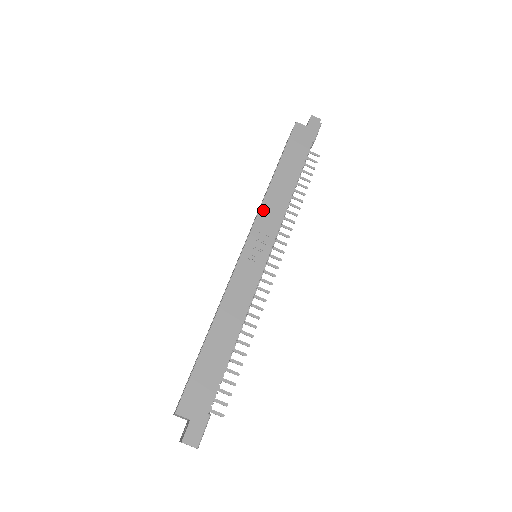
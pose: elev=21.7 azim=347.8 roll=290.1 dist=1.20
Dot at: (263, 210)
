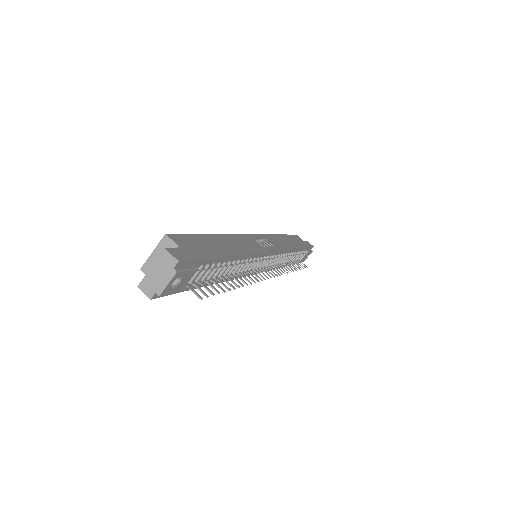
Dot at: (270, 236)
